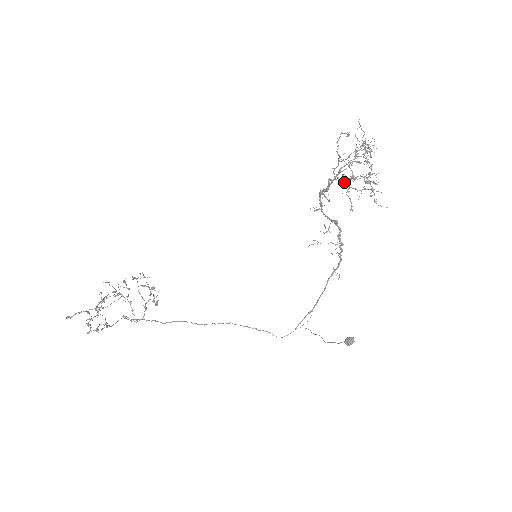
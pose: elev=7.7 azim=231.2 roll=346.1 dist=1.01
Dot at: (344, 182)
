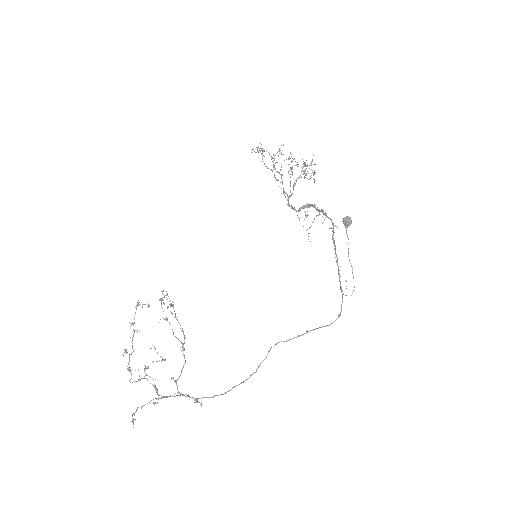
Dot at: occluded
